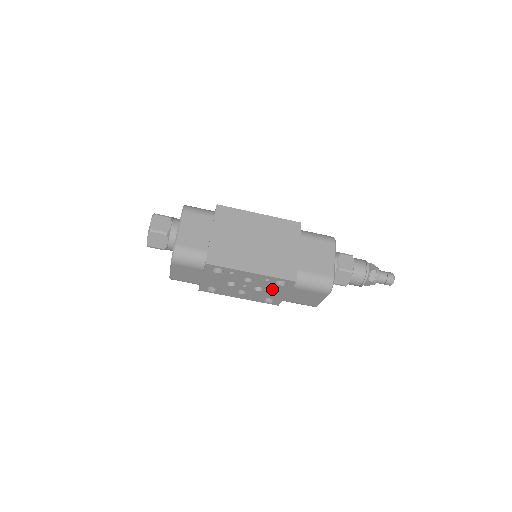
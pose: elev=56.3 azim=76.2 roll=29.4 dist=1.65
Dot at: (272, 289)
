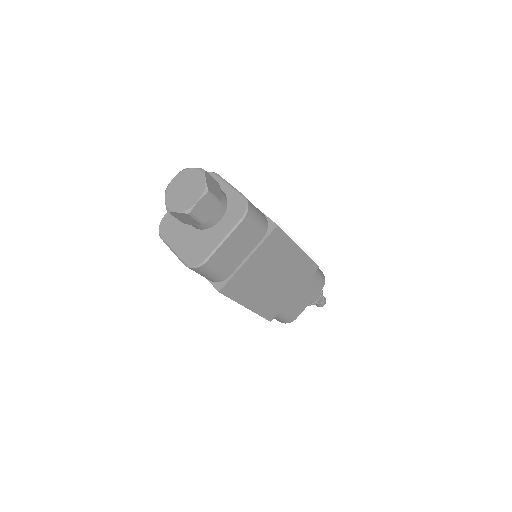
Dot at: occluded
